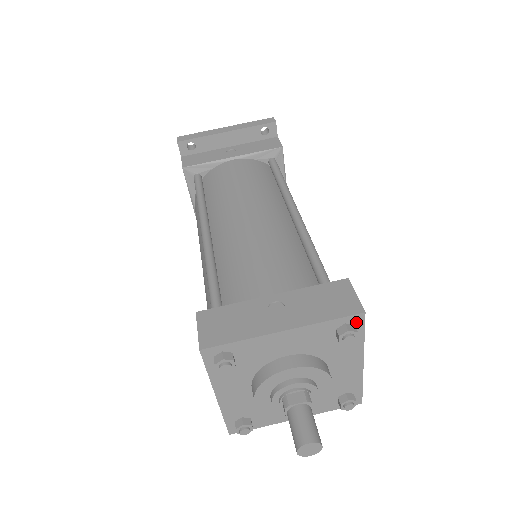
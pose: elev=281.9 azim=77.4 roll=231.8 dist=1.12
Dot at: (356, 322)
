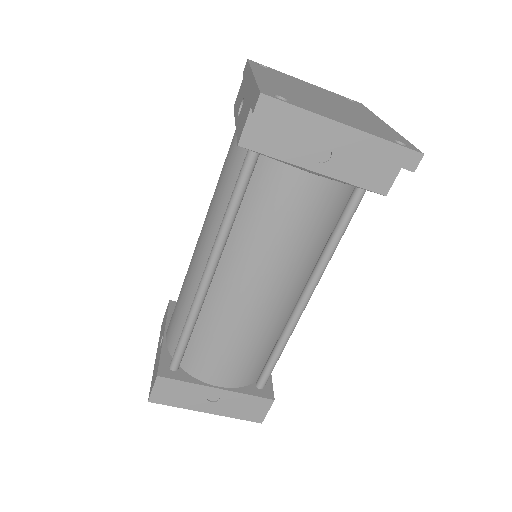
Dot at: occluded
